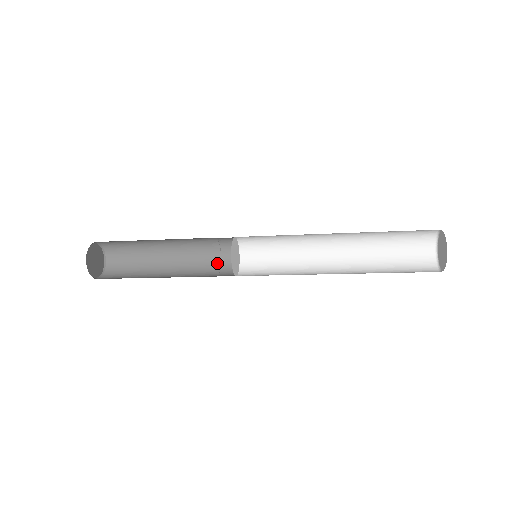
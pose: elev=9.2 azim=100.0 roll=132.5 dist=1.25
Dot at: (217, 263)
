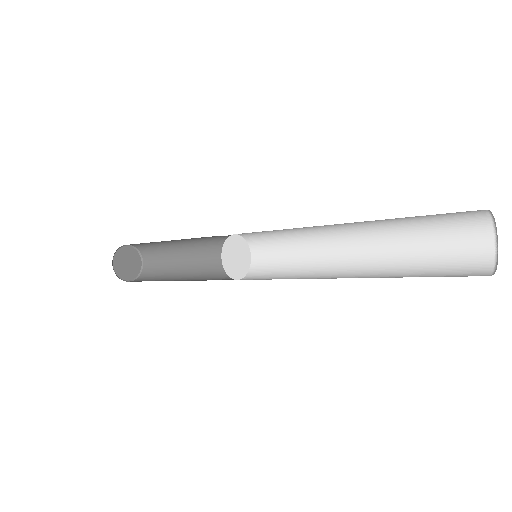
Dot at: (225, 275)
